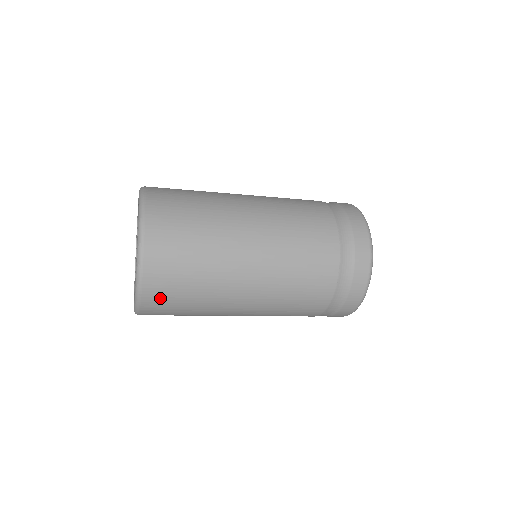
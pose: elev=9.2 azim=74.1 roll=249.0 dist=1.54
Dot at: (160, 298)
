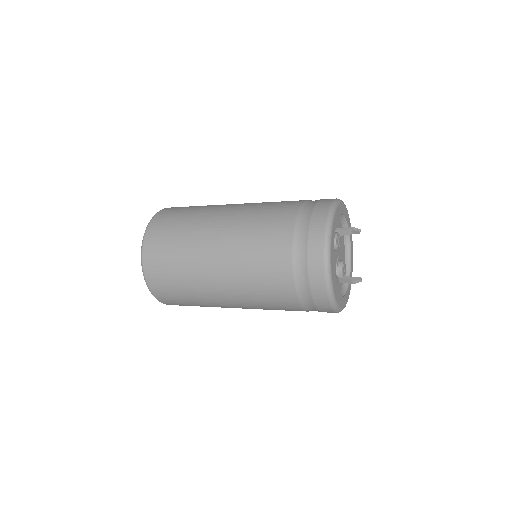
Dot at: (158, 280)
